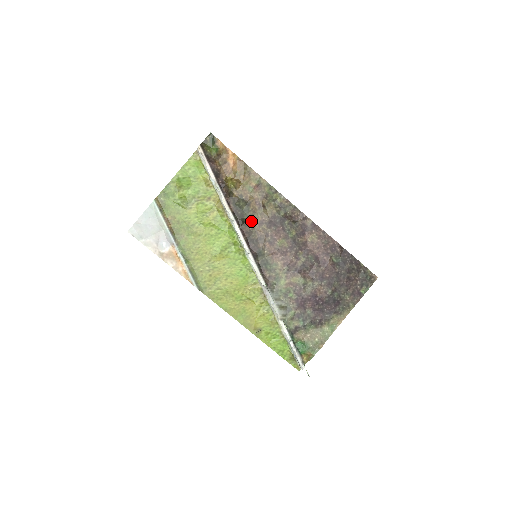
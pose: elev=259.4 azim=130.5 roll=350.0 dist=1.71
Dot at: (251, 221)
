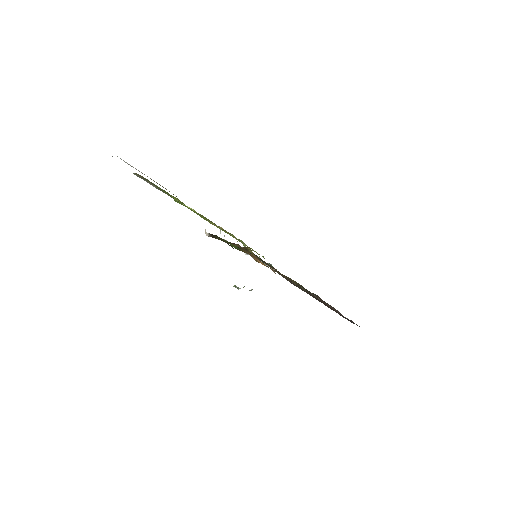
Dot at: occluded
